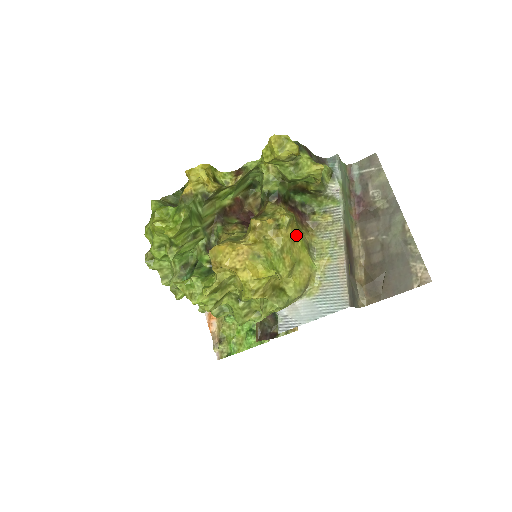
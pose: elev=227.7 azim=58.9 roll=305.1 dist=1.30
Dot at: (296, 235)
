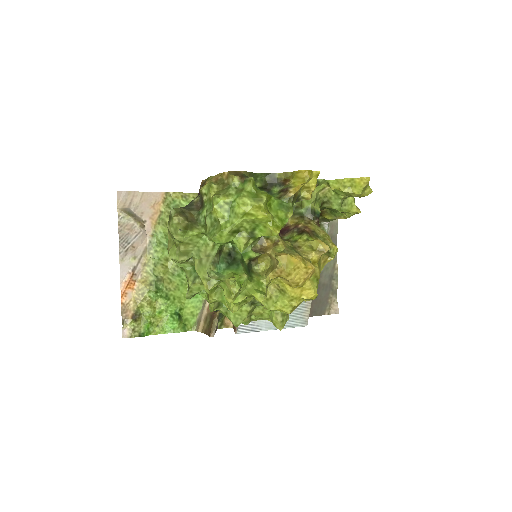
Dot at: occluded
